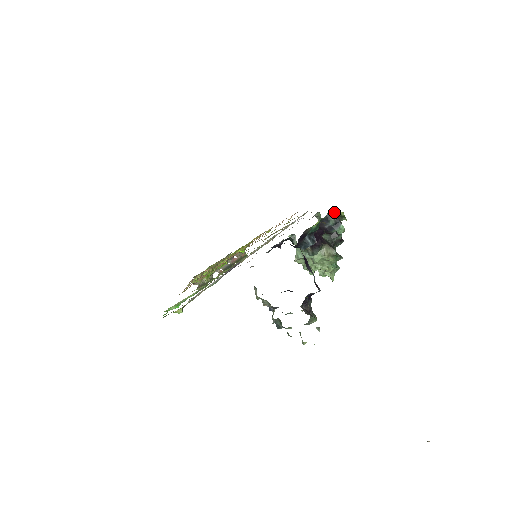
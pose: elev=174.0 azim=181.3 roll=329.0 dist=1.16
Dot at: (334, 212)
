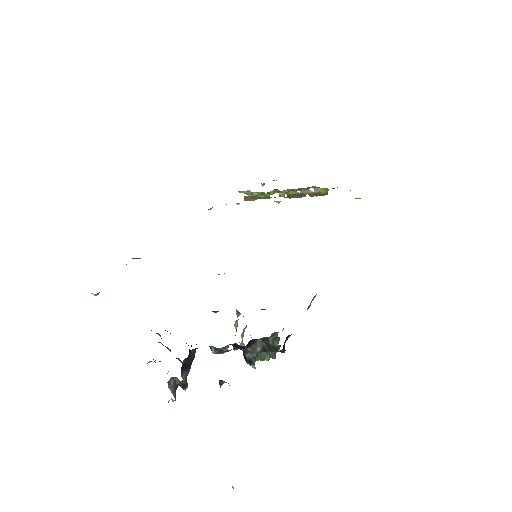
Dot at: (254, 354)
